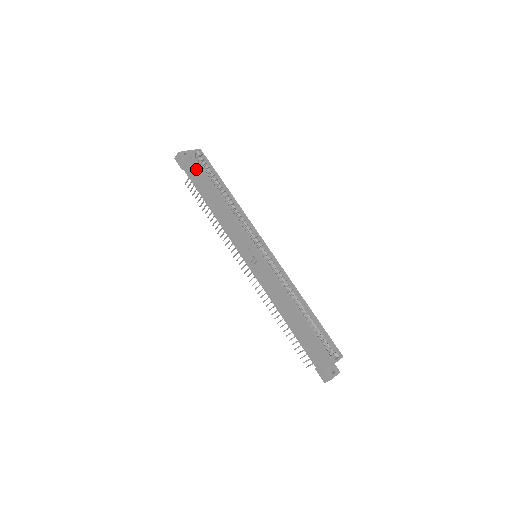
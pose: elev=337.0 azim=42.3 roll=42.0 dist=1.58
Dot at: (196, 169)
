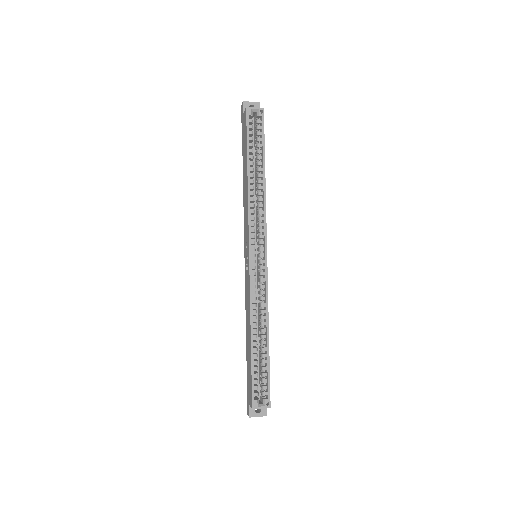
Dot at: (245, 131)
